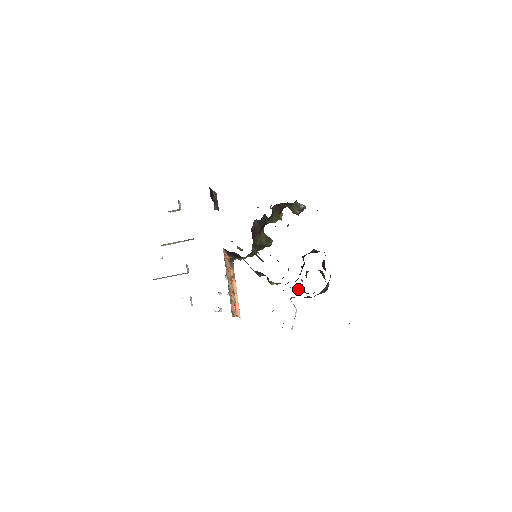
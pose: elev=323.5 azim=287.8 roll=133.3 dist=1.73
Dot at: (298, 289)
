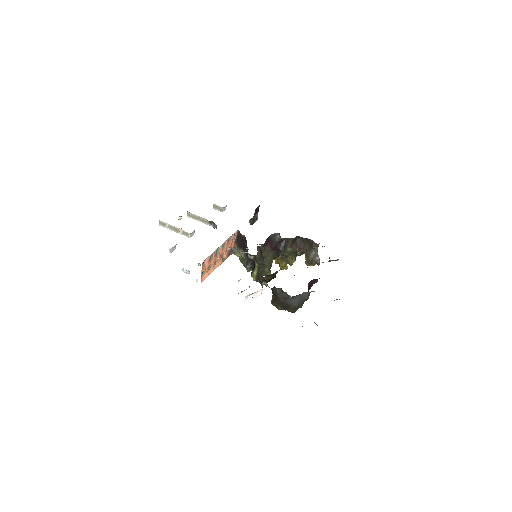
Dot at: occluded
